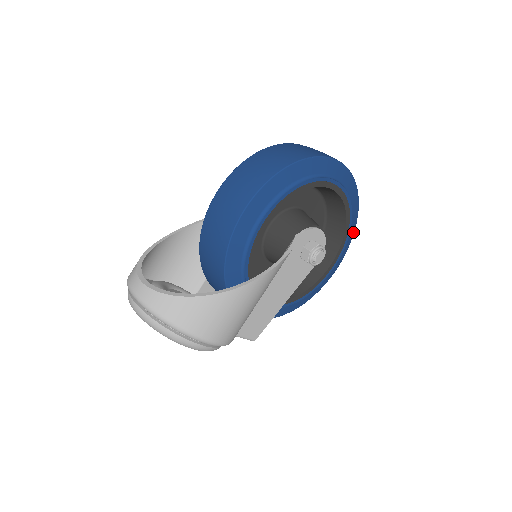
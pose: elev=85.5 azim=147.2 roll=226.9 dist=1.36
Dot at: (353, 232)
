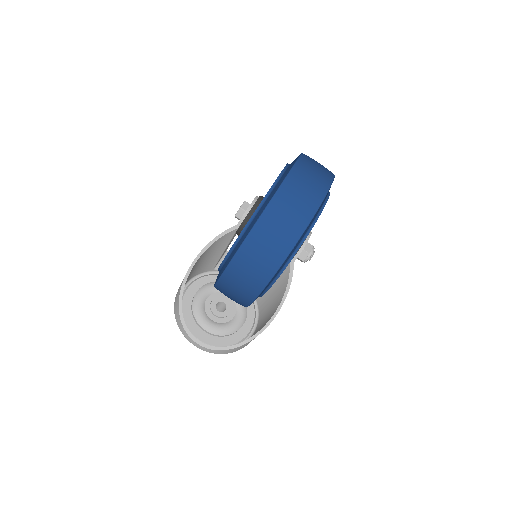
Dot at: occluded
